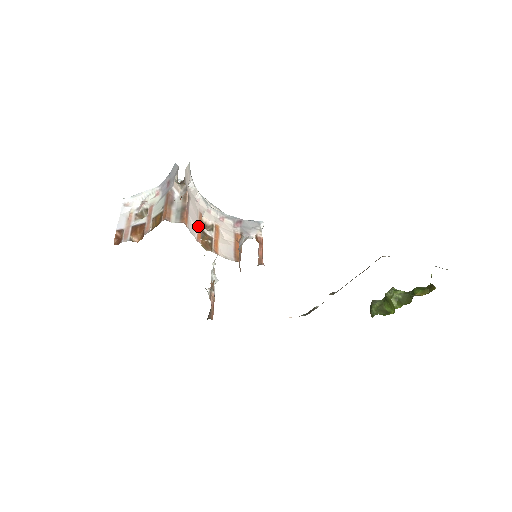
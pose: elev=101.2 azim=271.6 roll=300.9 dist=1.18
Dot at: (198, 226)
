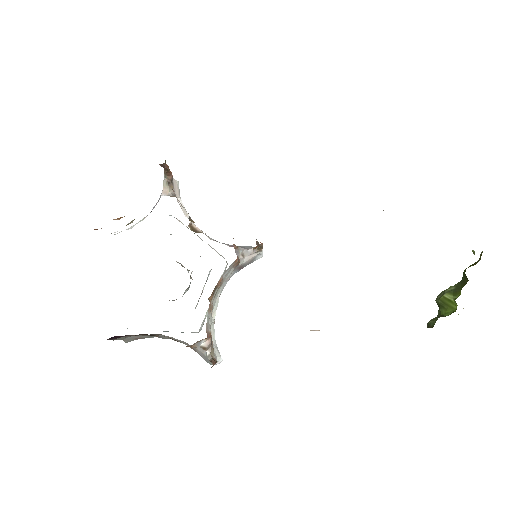
Dot at: occluded
